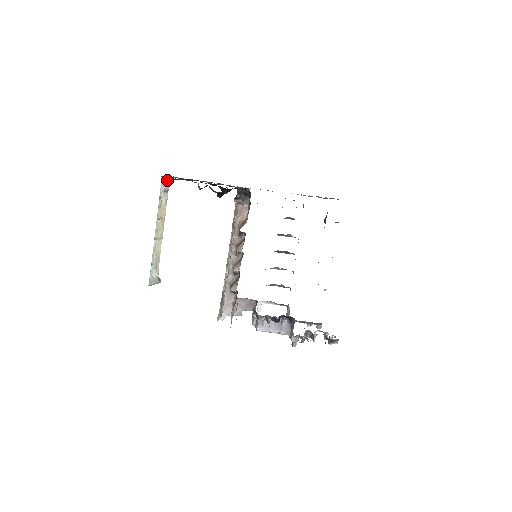
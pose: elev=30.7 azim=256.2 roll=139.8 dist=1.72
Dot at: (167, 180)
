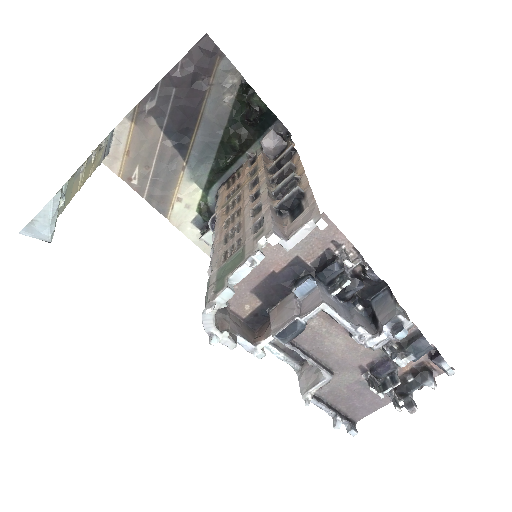
Dot at: (108, 147)
